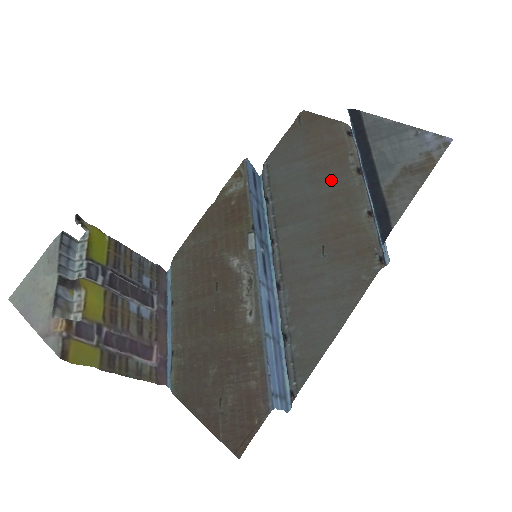
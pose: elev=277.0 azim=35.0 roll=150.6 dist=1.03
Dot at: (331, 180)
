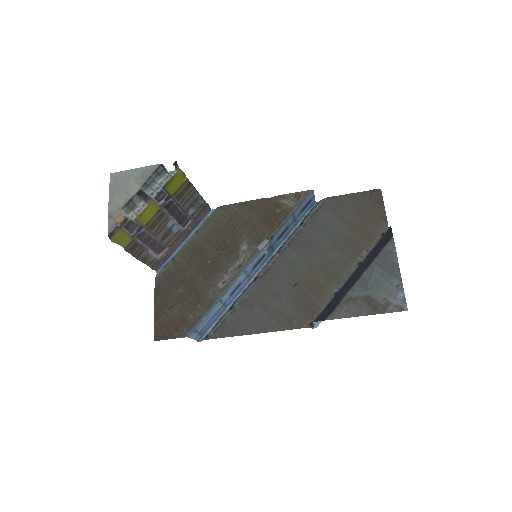
Dot at: (342, 253)
